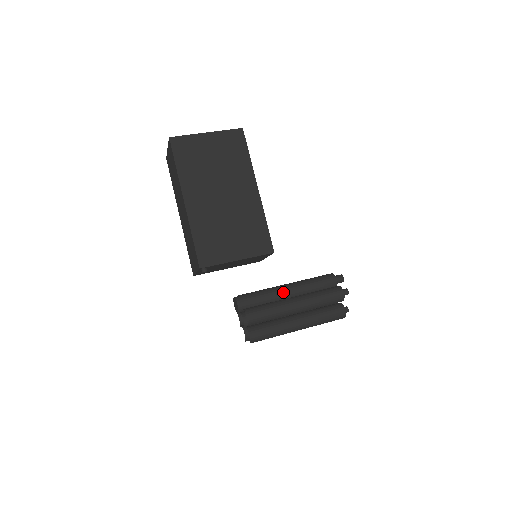
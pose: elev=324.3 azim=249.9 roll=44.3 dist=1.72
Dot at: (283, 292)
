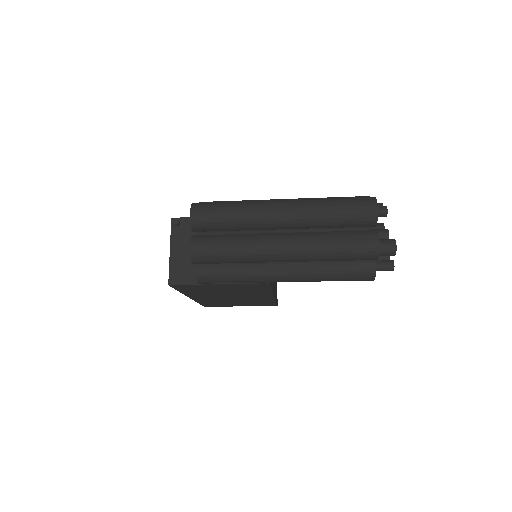
Dot at: occluded
